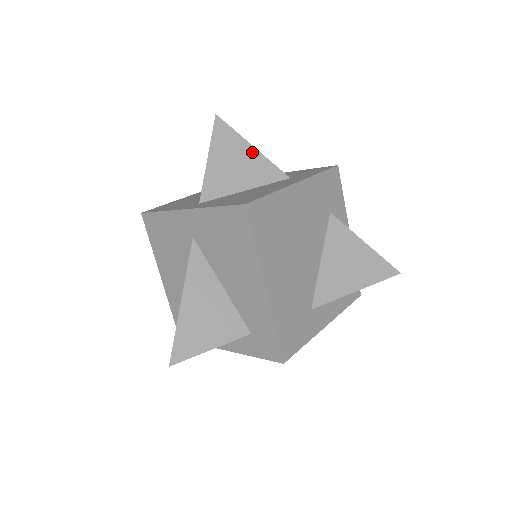
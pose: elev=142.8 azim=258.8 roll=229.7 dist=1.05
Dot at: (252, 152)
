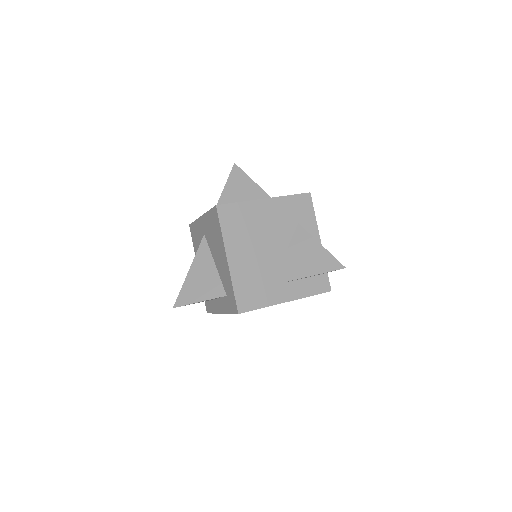
Dot at: (252, 185)
